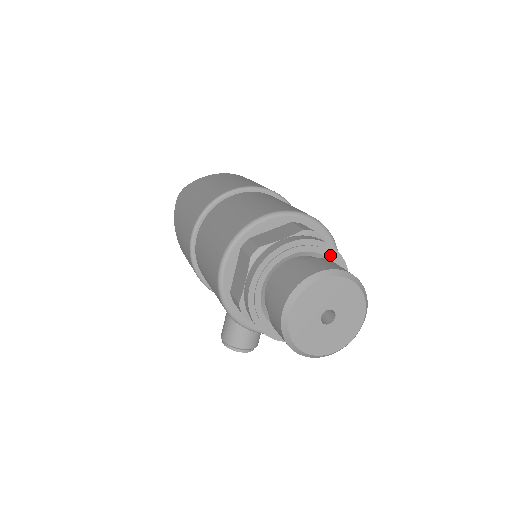
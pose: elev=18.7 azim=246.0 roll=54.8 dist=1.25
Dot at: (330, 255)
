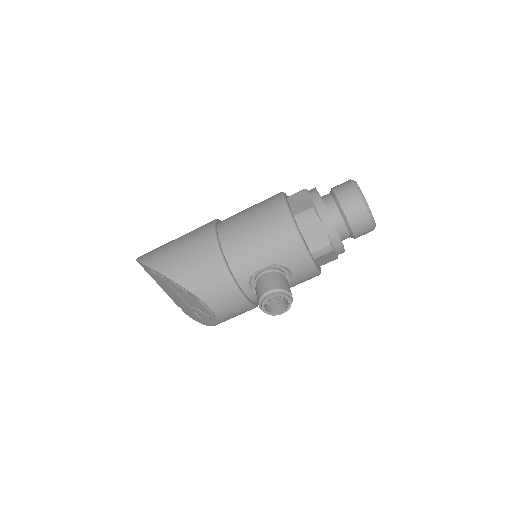
Dot at: occluded
